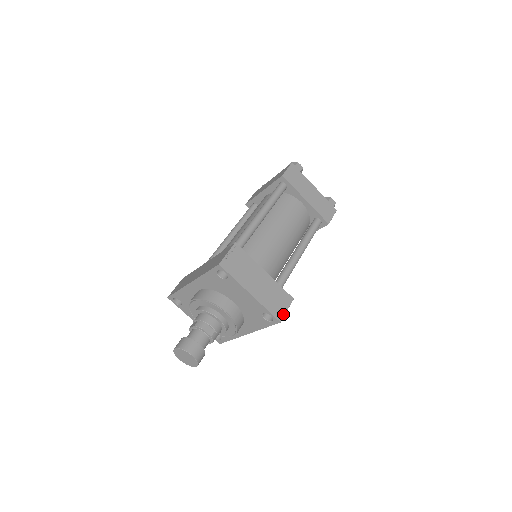
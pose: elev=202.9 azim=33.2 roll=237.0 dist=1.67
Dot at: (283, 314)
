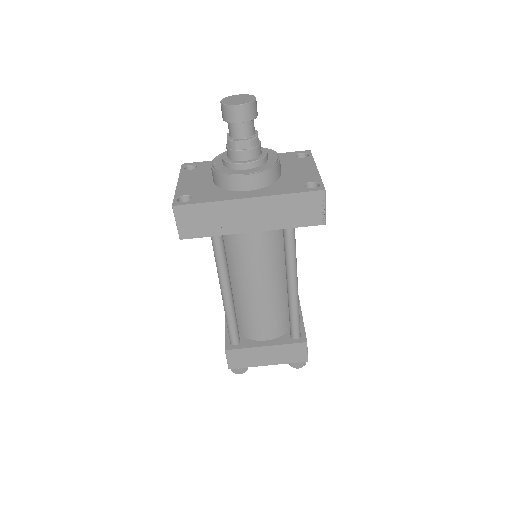
Dot at: (325, 199)
